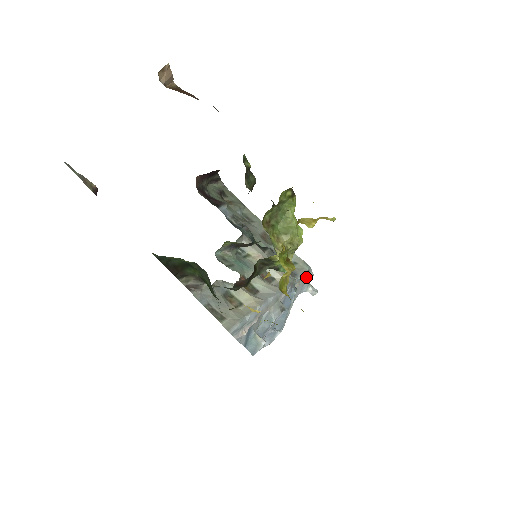
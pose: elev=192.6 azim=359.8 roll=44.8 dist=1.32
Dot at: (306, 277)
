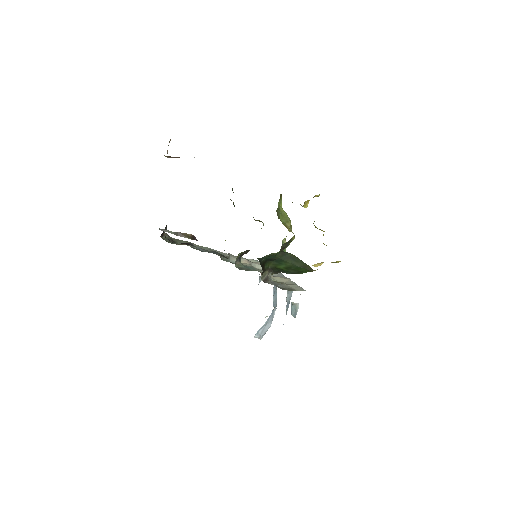
Dot at: occluded
